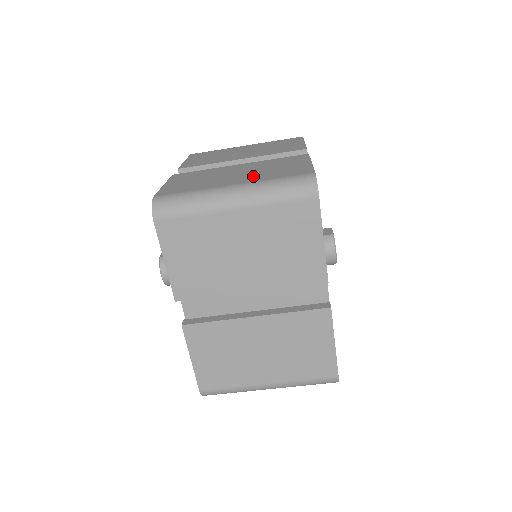
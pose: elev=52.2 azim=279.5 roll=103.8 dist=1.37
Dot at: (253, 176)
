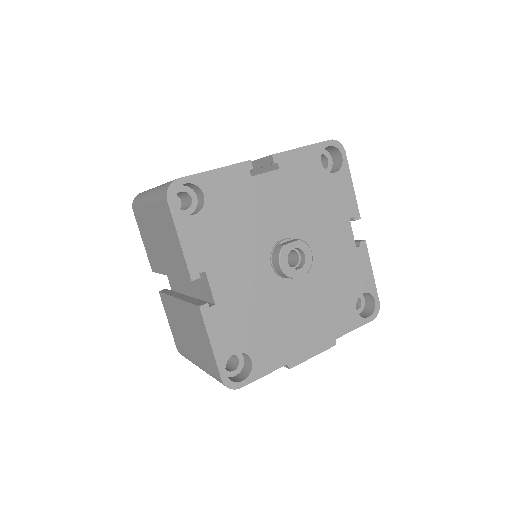
Dot at: occluded
